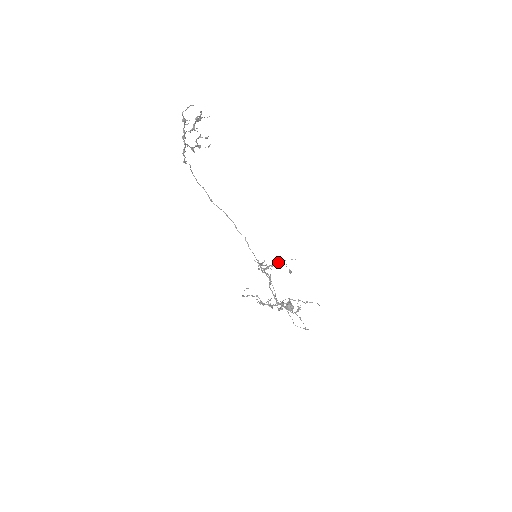
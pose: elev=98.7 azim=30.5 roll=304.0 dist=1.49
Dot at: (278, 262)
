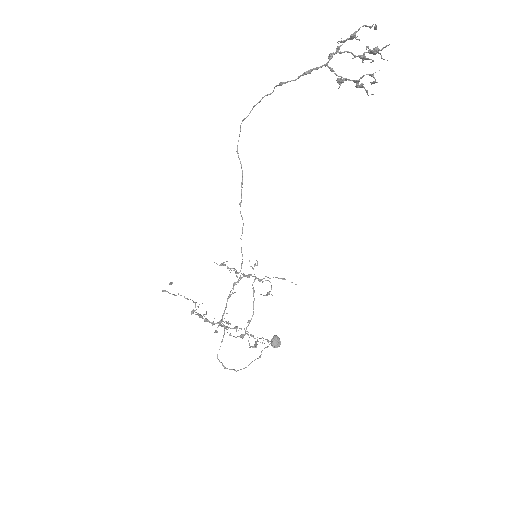
Dot at: (276, 277)
